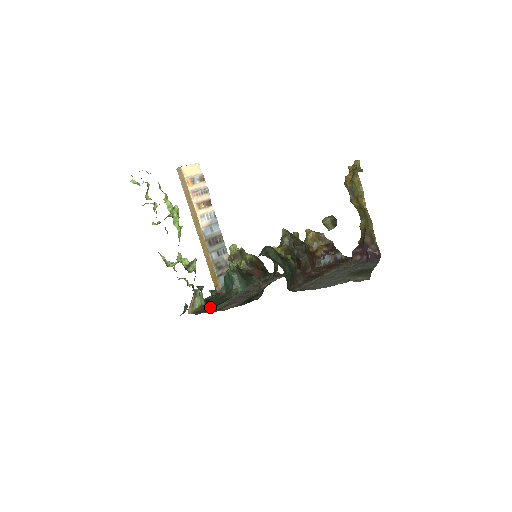
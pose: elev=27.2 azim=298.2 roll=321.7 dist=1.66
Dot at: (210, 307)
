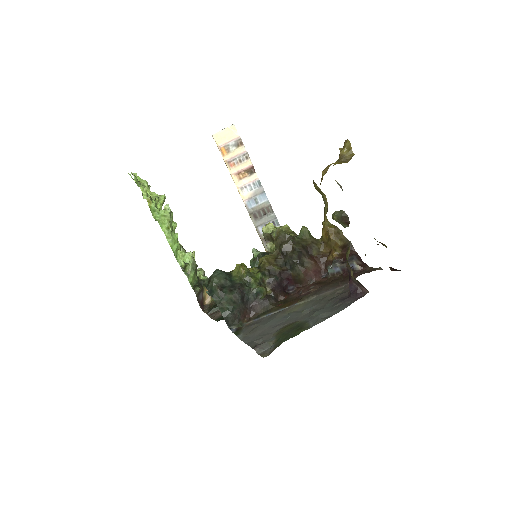
Dot at: occluded
